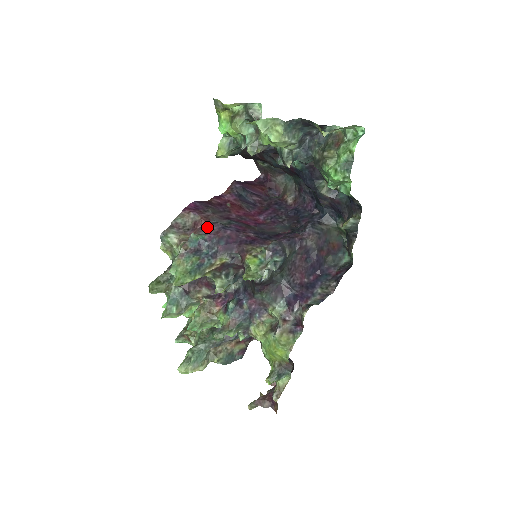
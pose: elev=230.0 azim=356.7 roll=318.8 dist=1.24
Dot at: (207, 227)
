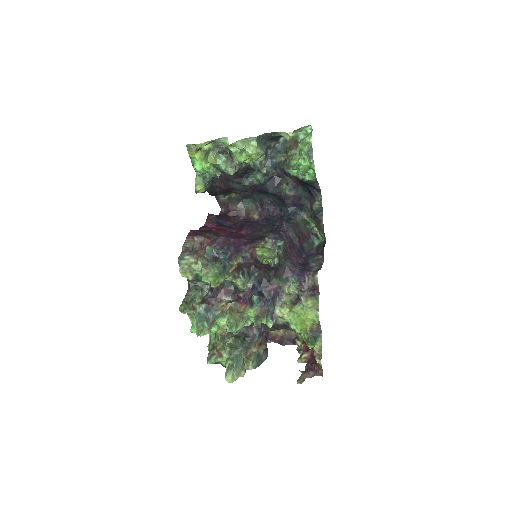
Dot at: (213, 242)
